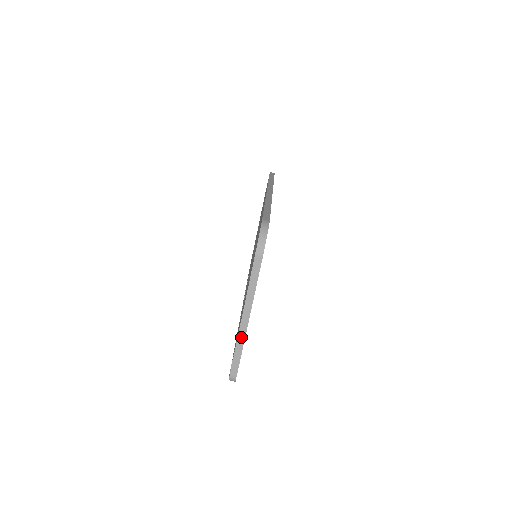
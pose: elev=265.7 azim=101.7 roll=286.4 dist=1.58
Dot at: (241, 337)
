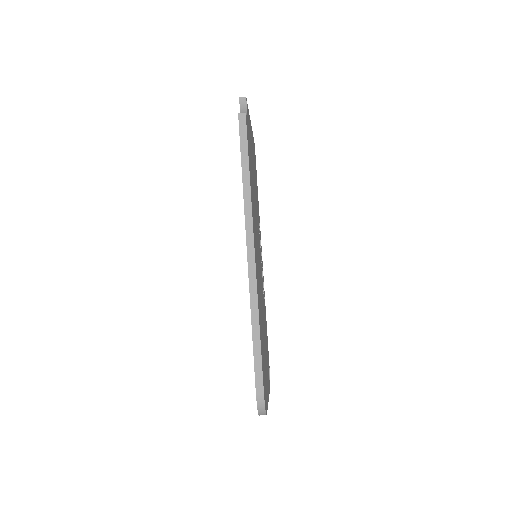
Dot at: occluded
